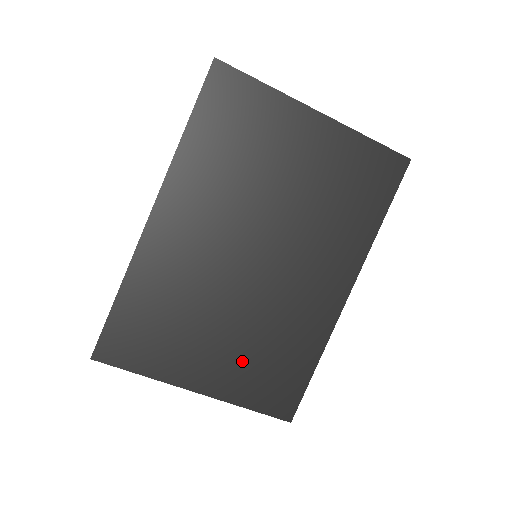
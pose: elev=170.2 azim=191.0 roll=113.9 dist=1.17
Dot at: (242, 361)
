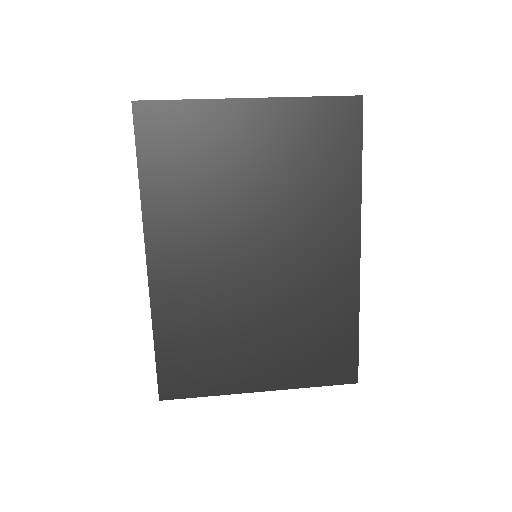
Dot at: (288, 350)
